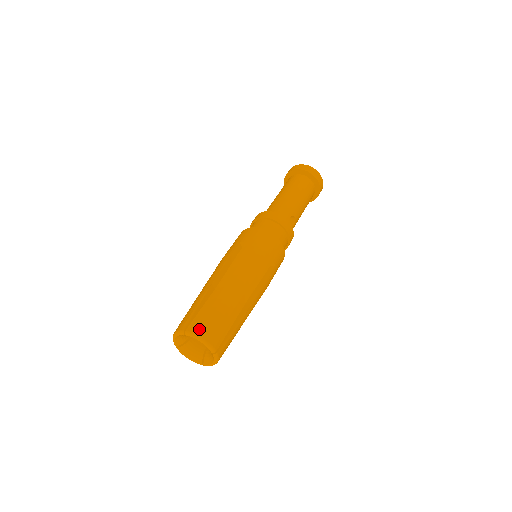
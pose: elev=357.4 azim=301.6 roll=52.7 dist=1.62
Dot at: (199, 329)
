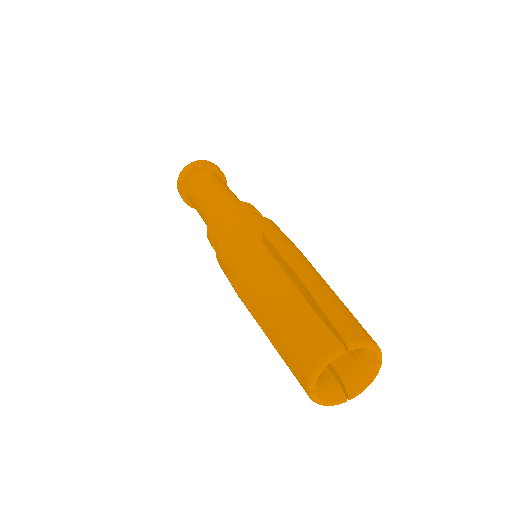
Dot at: (357, 333)
